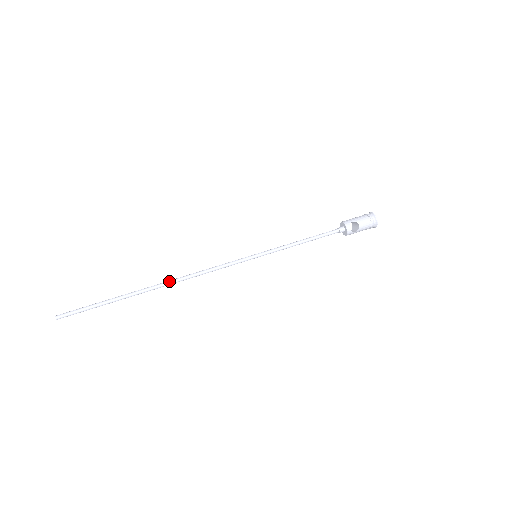
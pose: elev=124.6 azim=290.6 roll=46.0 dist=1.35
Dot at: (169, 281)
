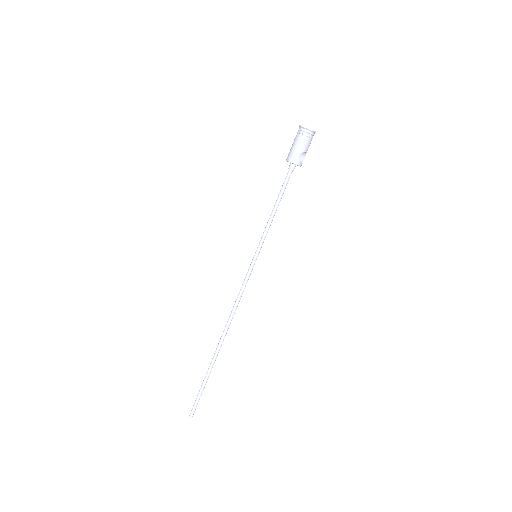
Dot at: (224, 333)
